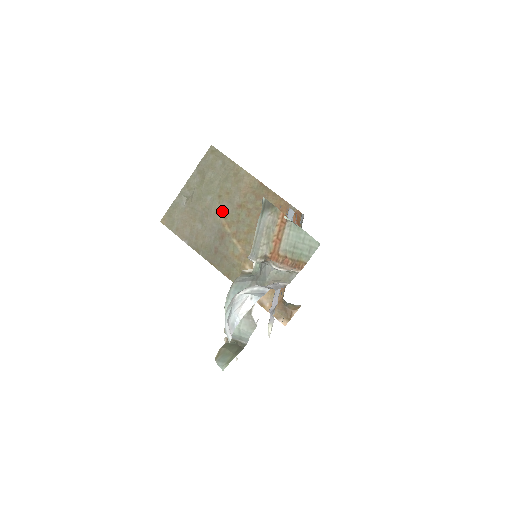
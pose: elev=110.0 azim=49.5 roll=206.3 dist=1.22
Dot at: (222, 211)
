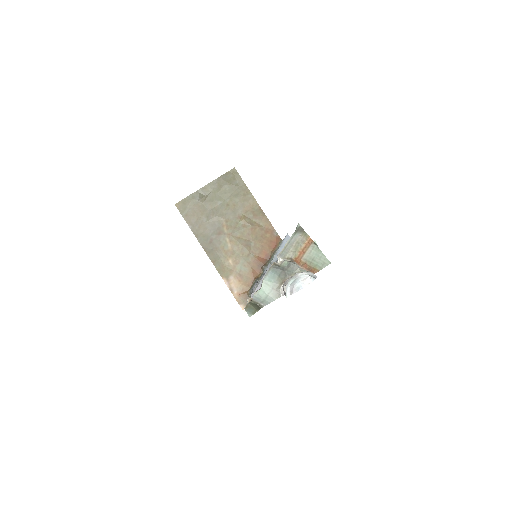
Dot at: (226, 216)
